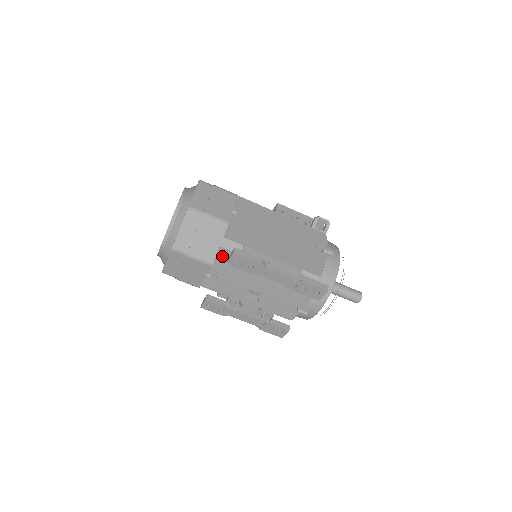
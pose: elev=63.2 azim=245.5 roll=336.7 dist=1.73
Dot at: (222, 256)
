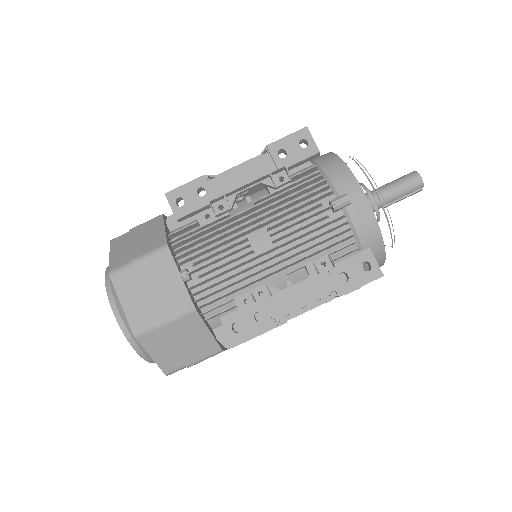
Dot at: (179, 238)
